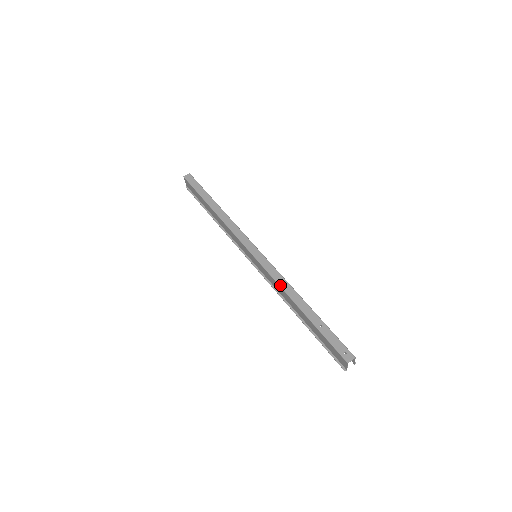
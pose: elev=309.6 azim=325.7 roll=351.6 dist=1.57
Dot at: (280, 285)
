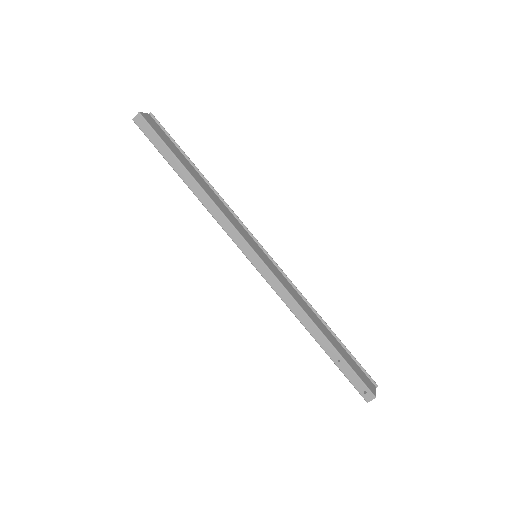
Dot at: (289, 308)
